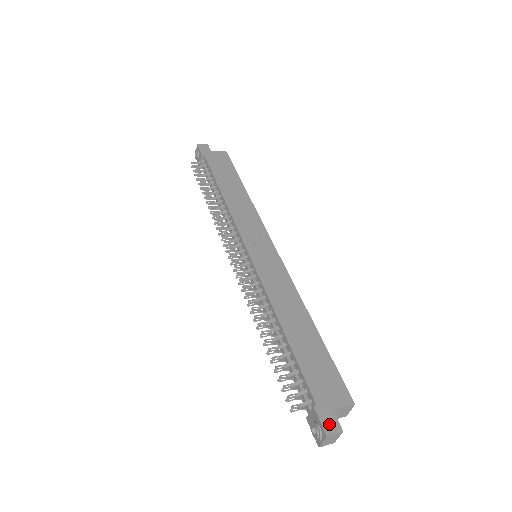
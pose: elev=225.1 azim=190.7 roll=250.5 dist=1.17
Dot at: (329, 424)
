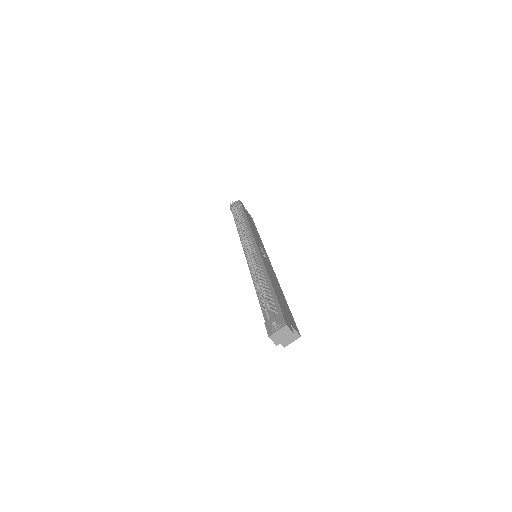
Dot at: (288, 324)
